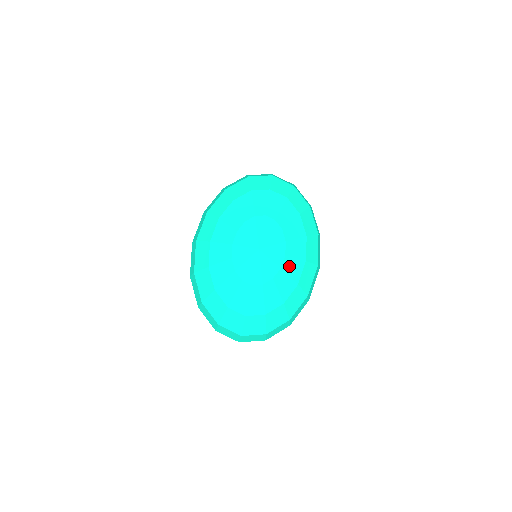
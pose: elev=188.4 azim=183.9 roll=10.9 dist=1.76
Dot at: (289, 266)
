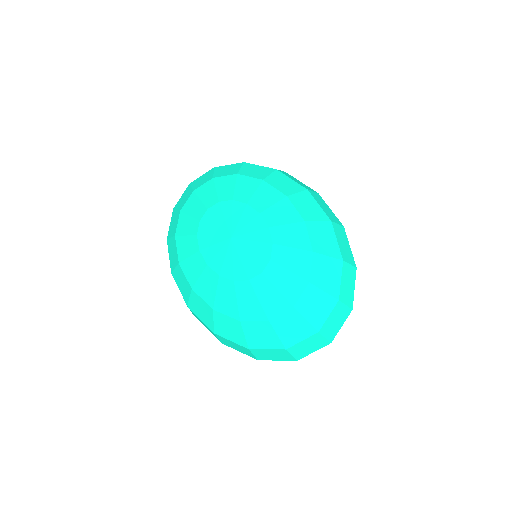
Dot at: (275, 217)
